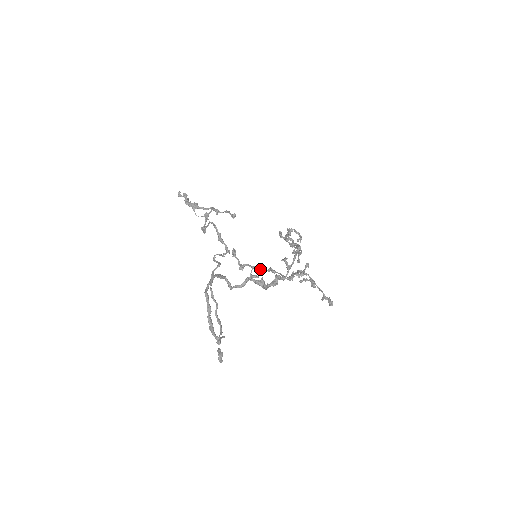
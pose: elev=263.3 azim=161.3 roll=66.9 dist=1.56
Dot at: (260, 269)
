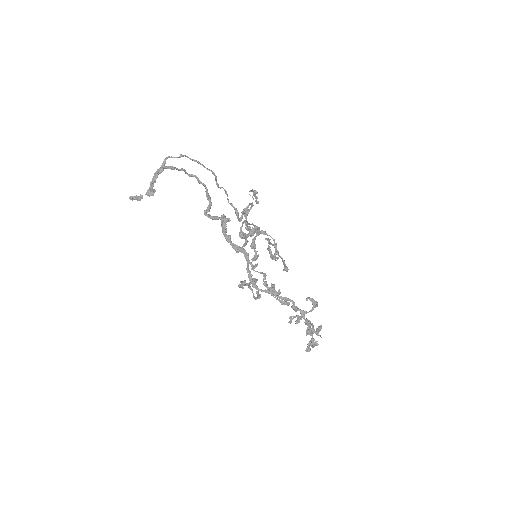
Dot at: occluded
